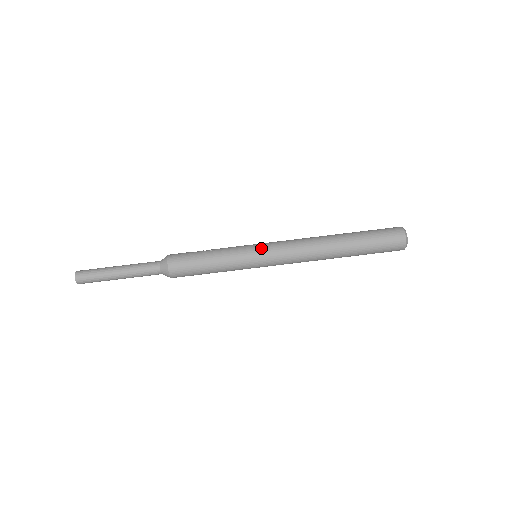
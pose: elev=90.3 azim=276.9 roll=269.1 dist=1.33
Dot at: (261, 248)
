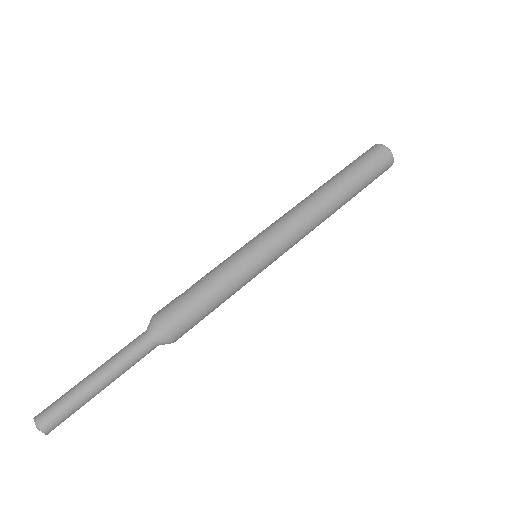
Dot at: (260, 242)
